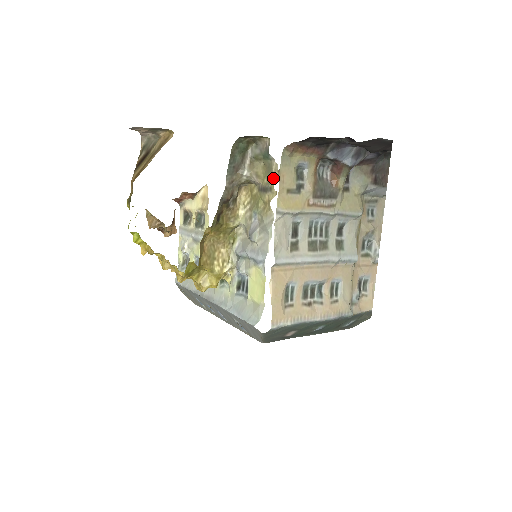
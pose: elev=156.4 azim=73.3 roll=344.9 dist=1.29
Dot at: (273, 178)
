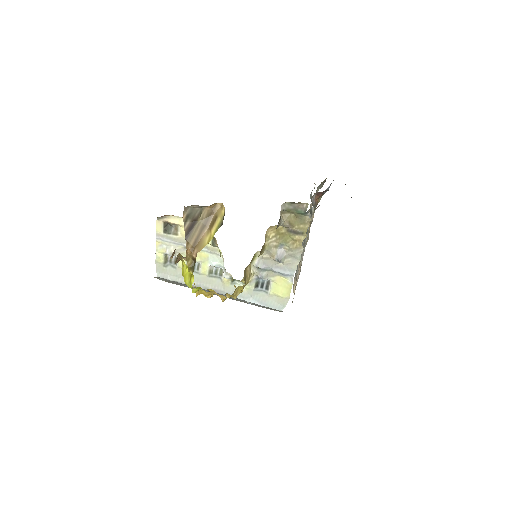
Dot at: (306, 227)
